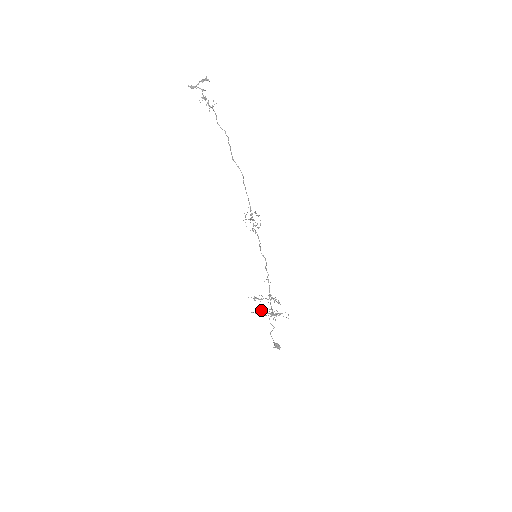
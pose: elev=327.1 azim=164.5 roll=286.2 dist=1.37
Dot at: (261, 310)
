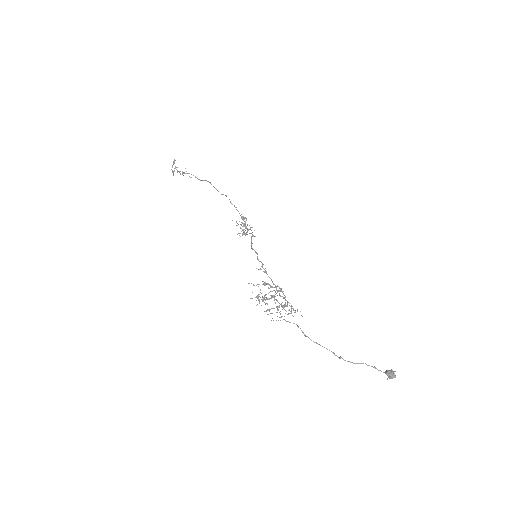
Dot at: (287, 314)
